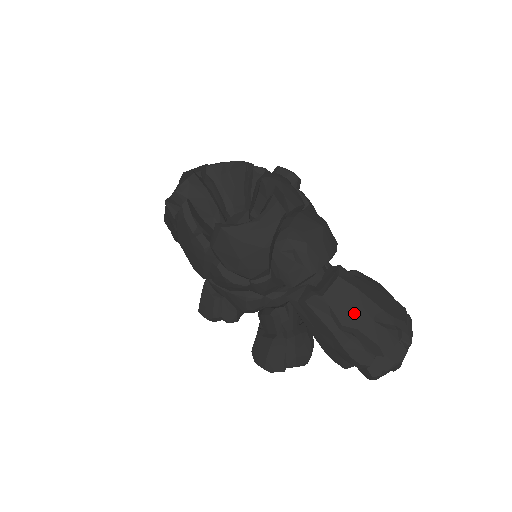
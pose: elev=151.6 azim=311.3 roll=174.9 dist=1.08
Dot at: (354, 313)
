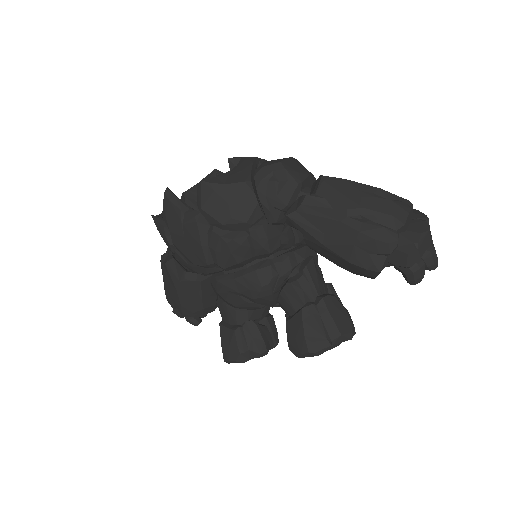
Dot at: (352, 196)
